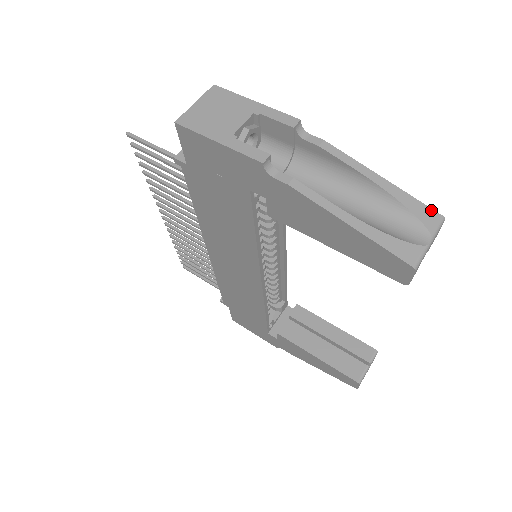
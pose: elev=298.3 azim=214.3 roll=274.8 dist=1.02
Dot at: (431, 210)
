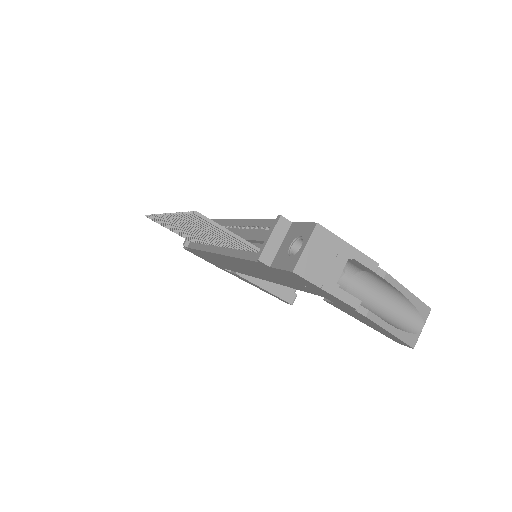
Dot at: (427, 307)
